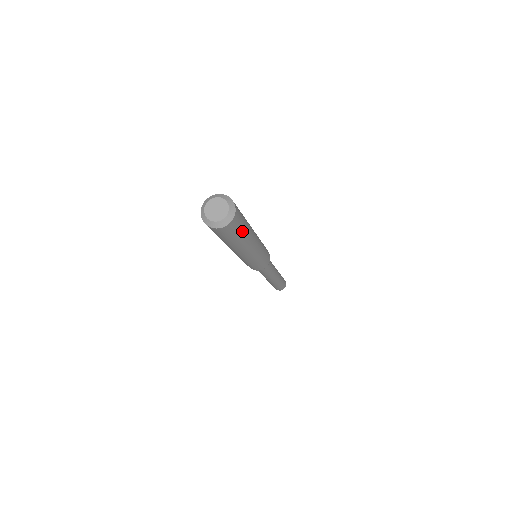
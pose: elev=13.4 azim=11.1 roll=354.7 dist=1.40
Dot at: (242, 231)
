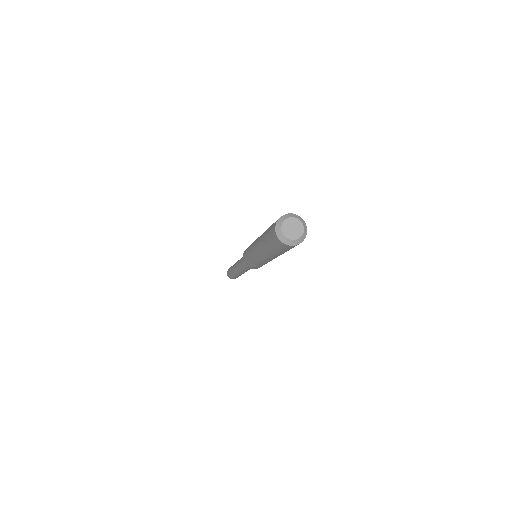
Dot at: occluded
